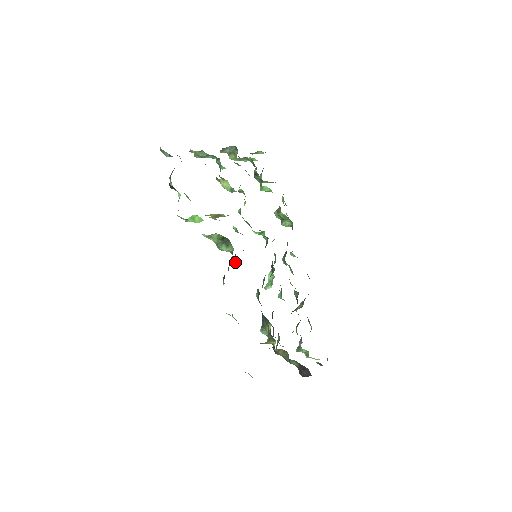
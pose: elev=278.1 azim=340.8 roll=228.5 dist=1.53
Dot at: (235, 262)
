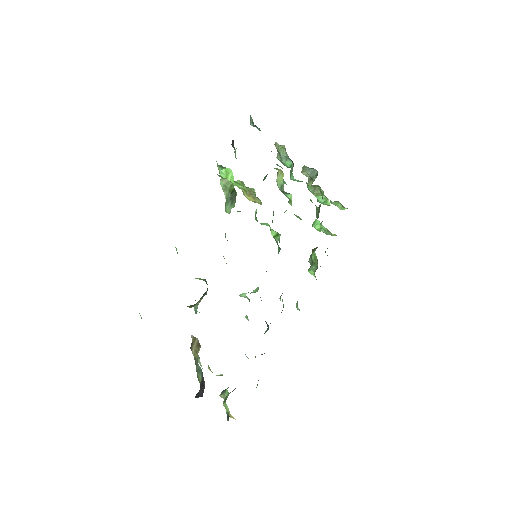
Dot at: occluded
